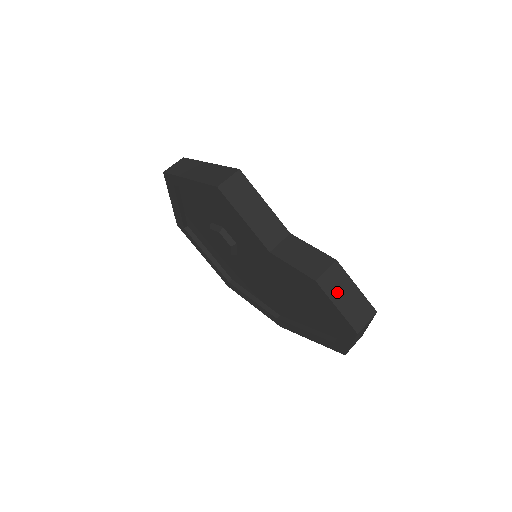
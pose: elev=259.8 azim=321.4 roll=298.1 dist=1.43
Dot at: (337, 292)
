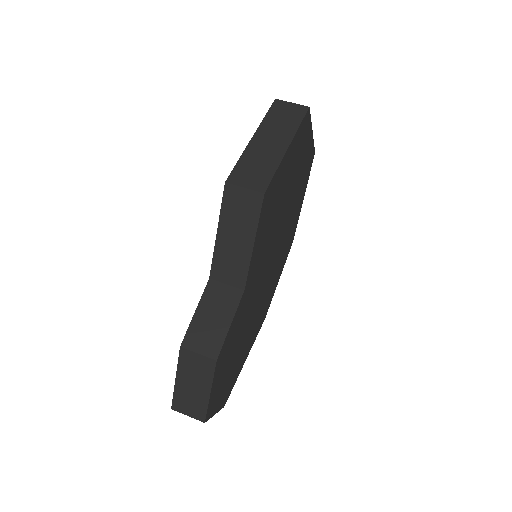
Dot at: (189, 373)
